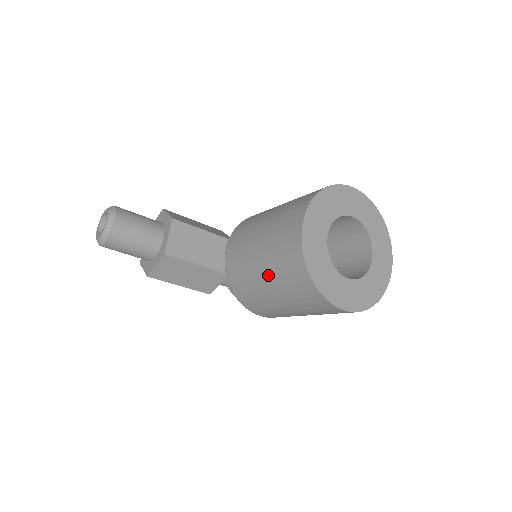
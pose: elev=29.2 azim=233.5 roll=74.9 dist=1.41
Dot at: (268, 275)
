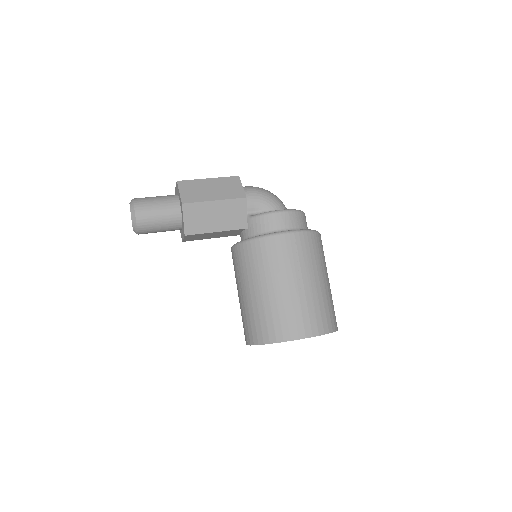
Dot at: occluded
